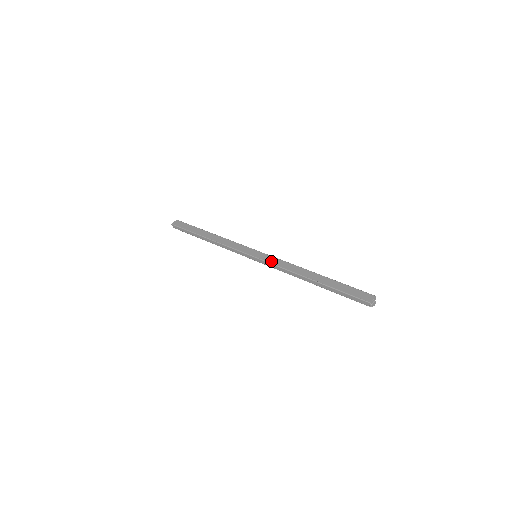
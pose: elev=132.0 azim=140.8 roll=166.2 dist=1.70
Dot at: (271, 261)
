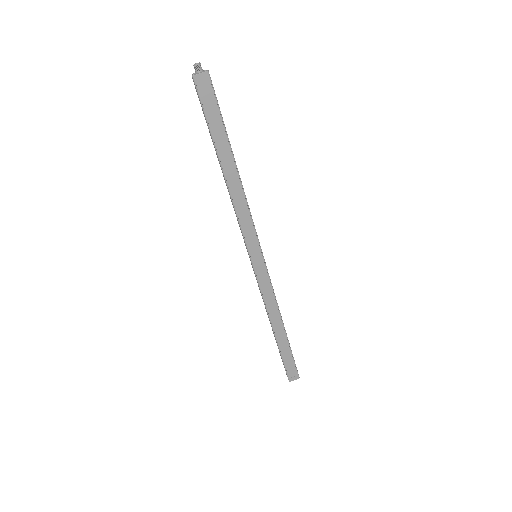
Dot at: (262, 284)
